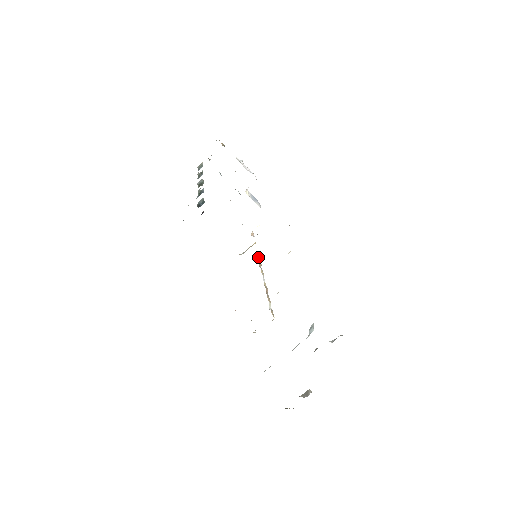
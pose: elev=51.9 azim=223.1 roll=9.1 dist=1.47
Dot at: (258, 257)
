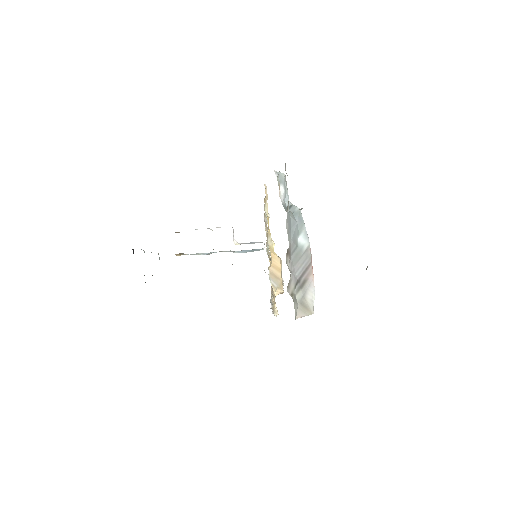
Dot at: occluded
